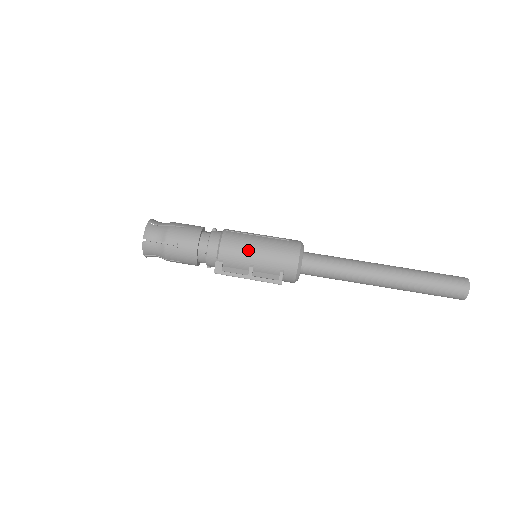
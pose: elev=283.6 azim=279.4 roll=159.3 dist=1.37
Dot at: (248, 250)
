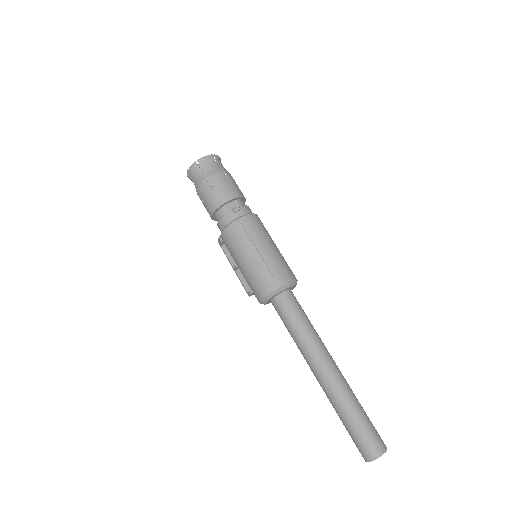
Dot at: (236, 255)
